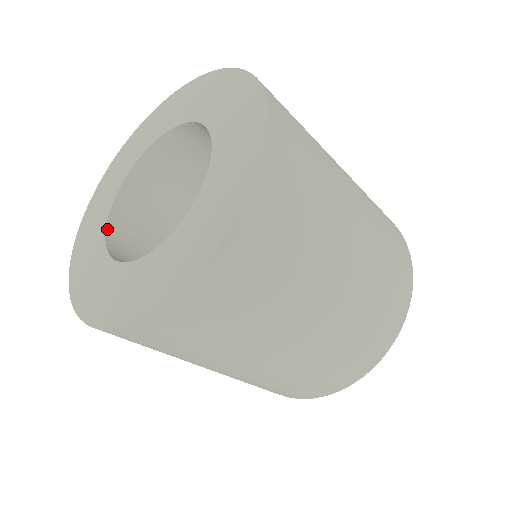
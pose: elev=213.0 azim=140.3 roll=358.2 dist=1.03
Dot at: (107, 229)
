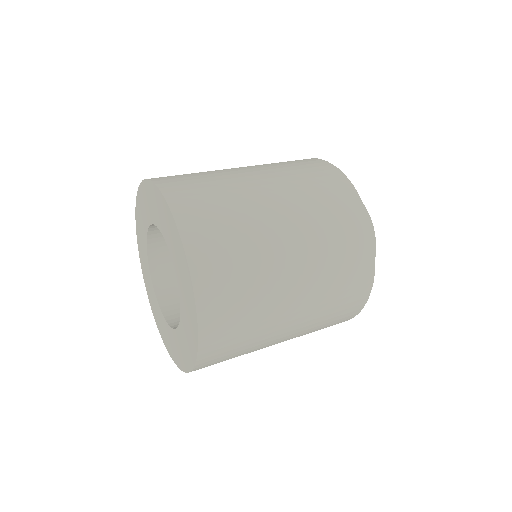
Dot at: (151, 272)
